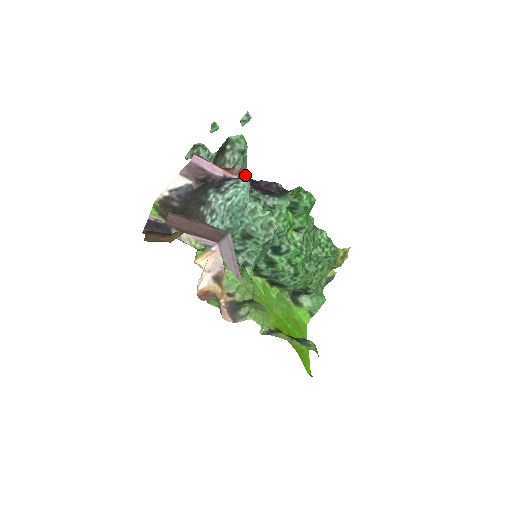
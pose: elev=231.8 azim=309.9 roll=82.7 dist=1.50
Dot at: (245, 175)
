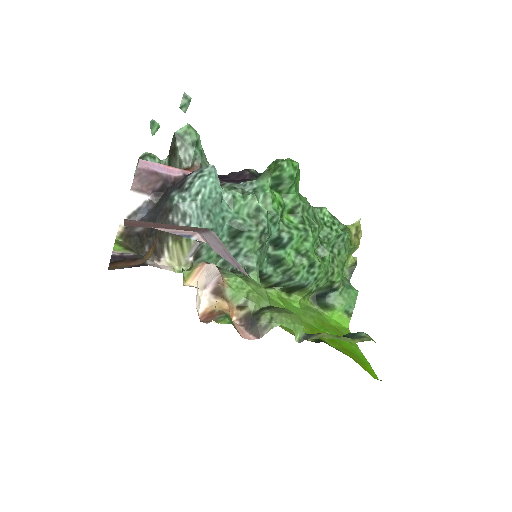
Dot at: occluded
